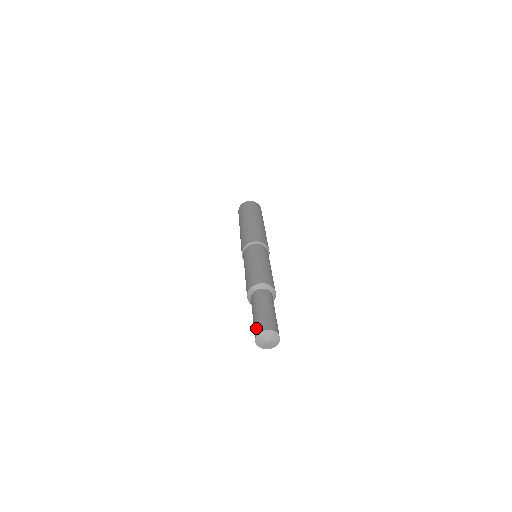
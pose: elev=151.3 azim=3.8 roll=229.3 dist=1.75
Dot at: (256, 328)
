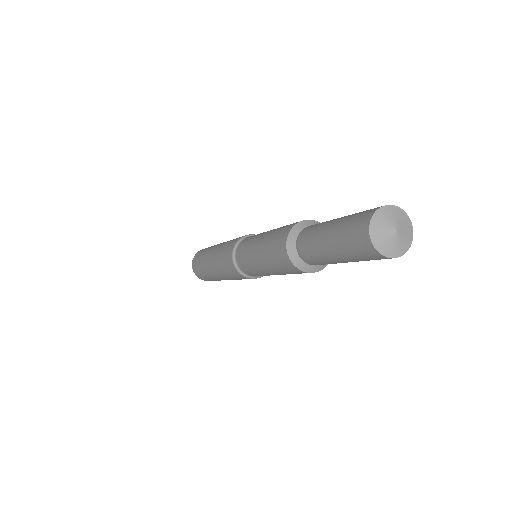
Dot at: (358, 220)
